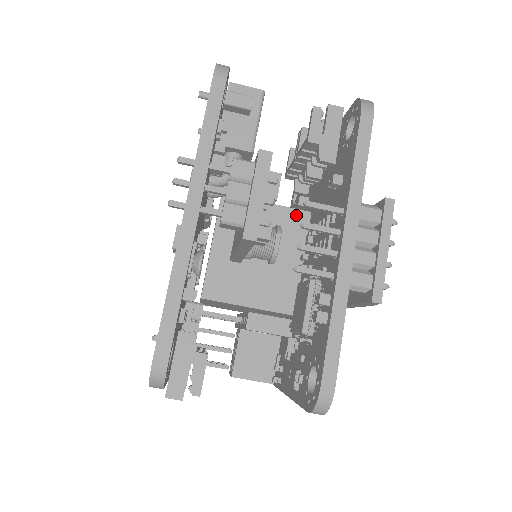
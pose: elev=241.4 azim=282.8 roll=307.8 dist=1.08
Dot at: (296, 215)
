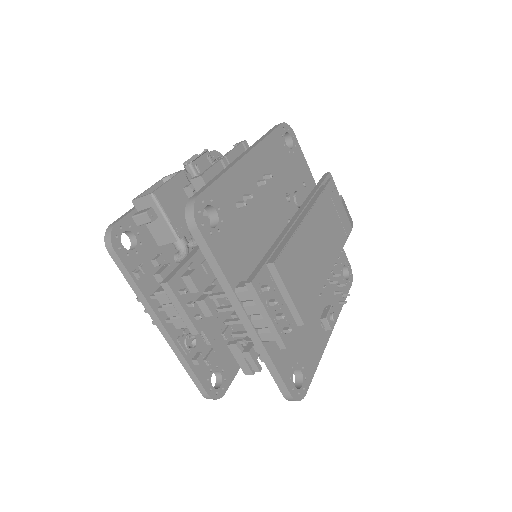
Dot at: occluded
